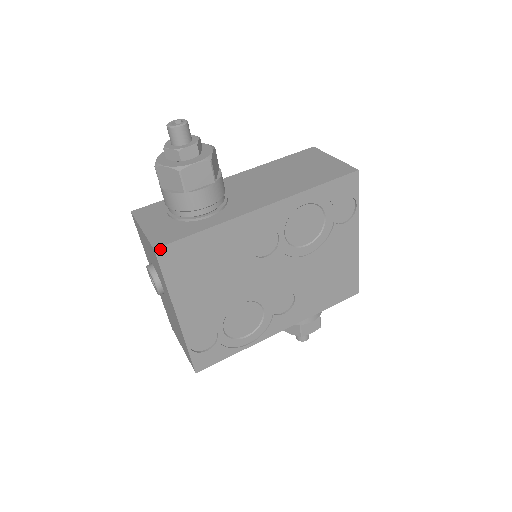
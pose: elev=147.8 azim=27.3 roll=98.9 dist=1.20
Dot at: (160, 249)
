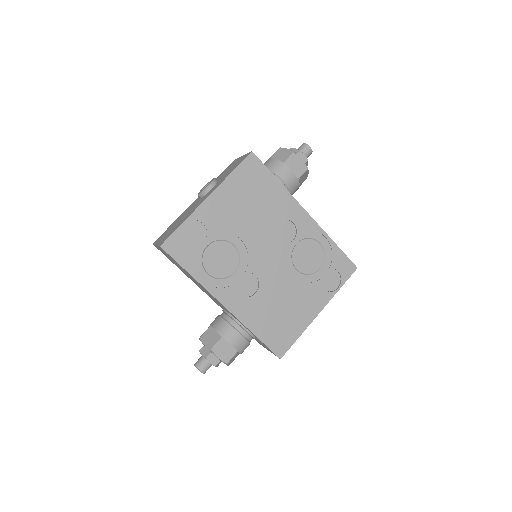
Dot at: (254, 155)
